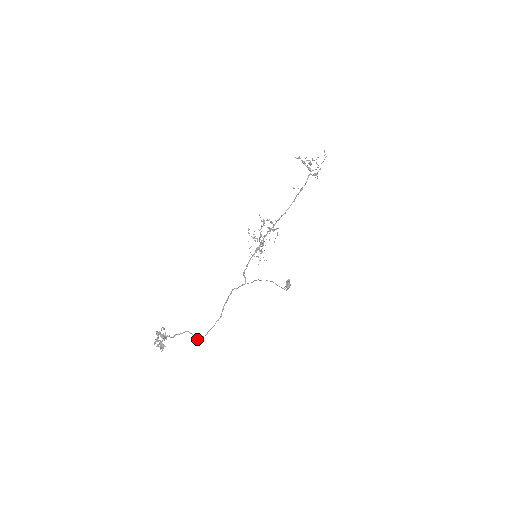
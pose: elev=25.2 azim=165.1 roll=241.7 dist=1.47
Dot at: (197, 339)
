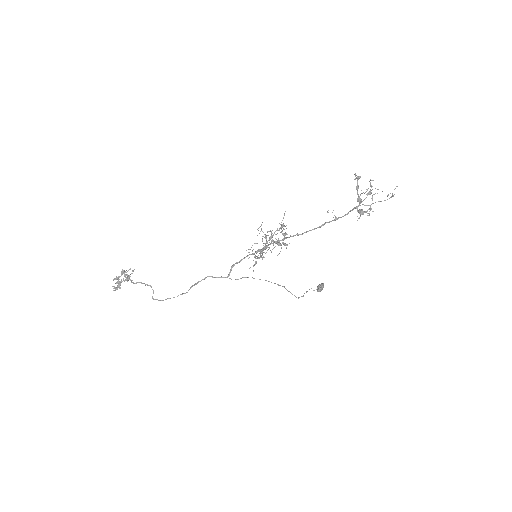
Dot at: (154, 299)
